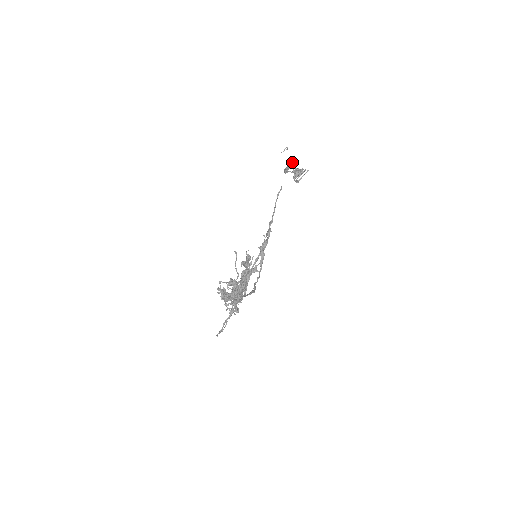
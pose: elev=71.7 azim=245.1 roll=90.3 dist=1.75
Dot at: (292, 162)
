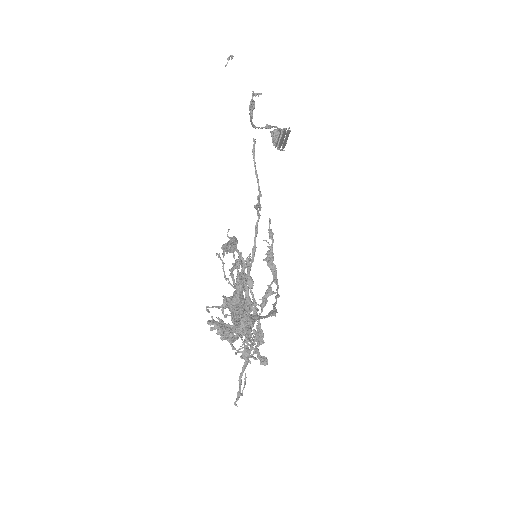
Dot at: (253, 92)
